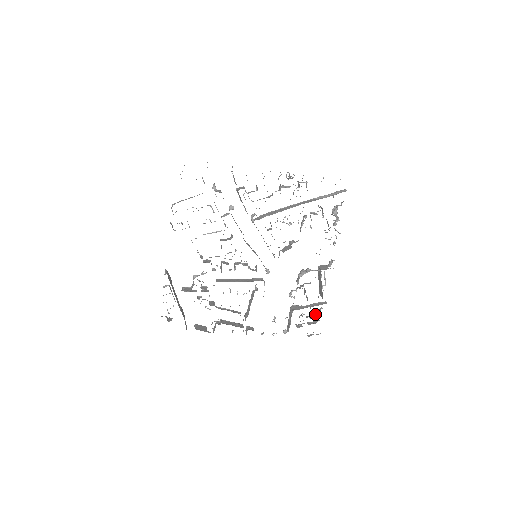
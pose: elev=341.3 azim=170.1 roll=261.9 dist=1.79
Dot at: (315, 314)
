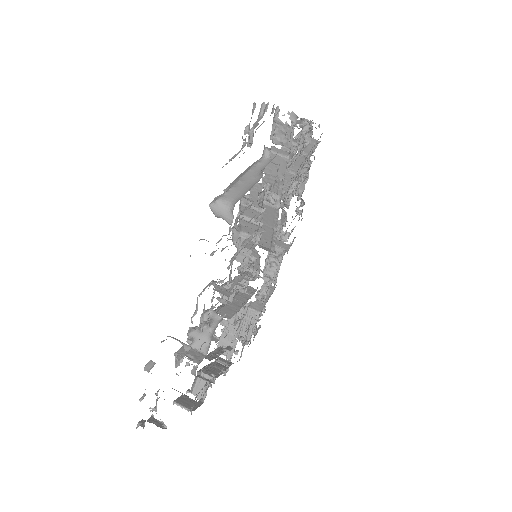
Dot at: occluded
